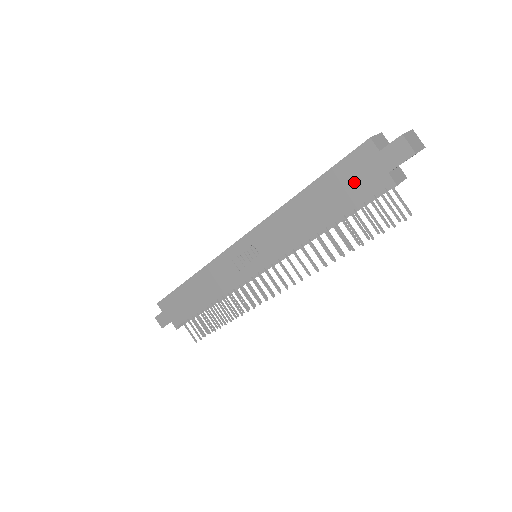
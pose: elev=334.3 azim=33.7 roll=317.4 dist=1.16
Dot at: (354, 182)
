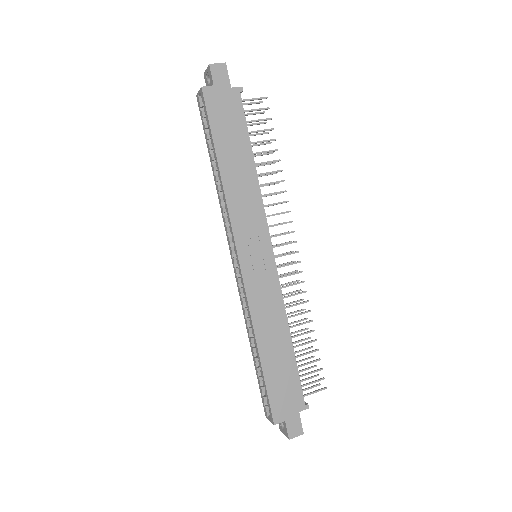
Dot at: (228, 116)
